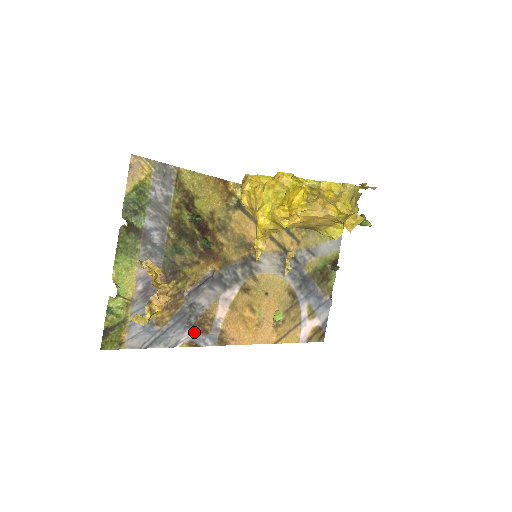
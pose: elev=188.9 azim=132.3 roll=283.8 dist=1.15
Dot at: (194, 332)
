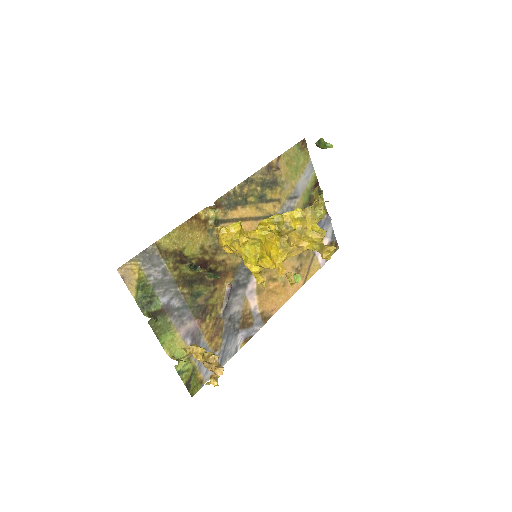
Dot at: (243, 332)
